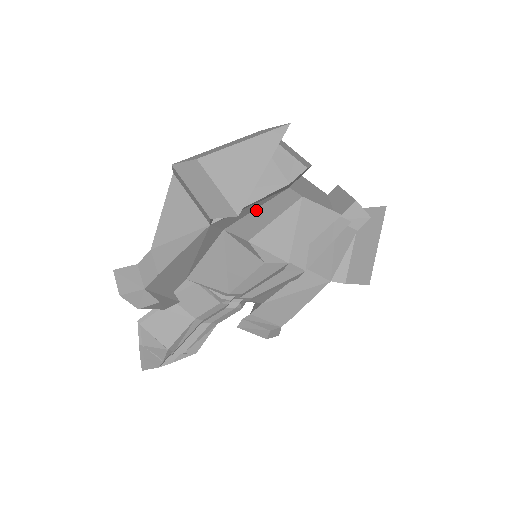
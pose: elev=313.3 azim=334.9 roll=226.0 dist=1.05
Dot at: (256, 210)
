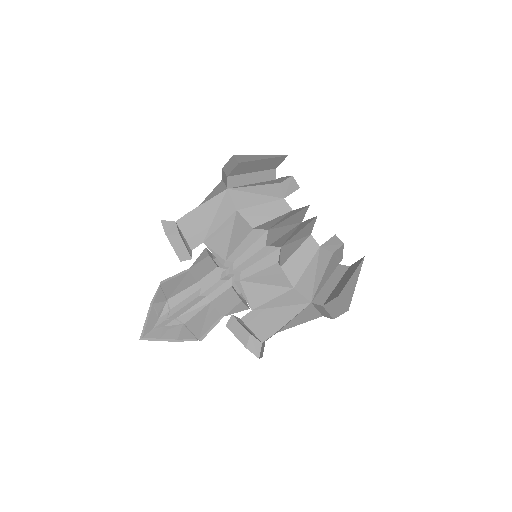
Dot at: (260, 206)
